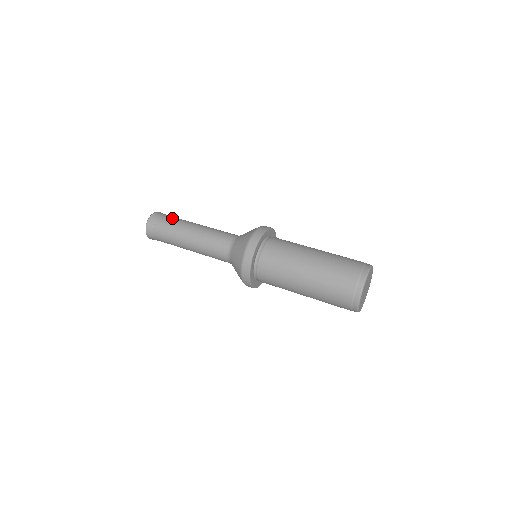
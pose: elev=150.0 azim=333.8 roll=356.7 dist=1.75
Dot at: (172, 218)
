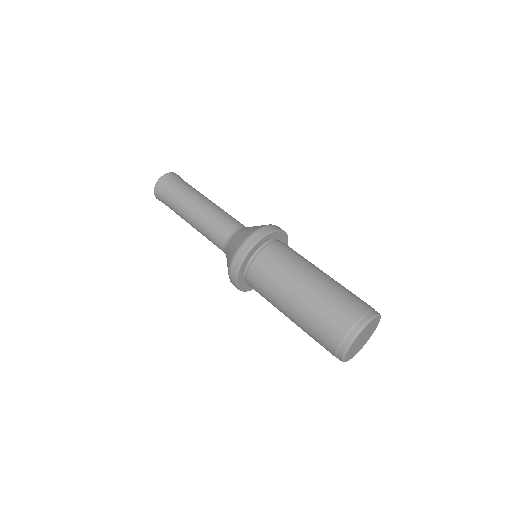
Dot at: (182, 185)
